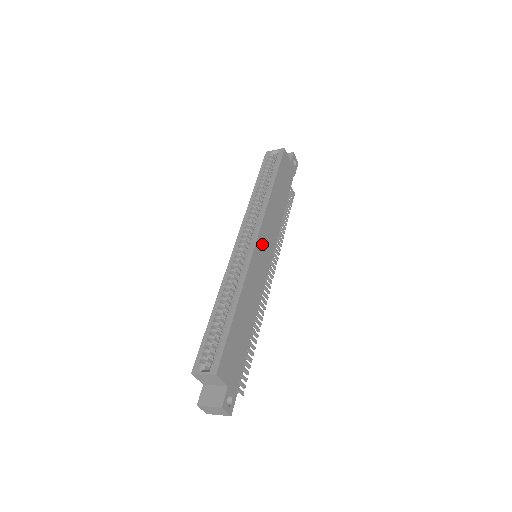
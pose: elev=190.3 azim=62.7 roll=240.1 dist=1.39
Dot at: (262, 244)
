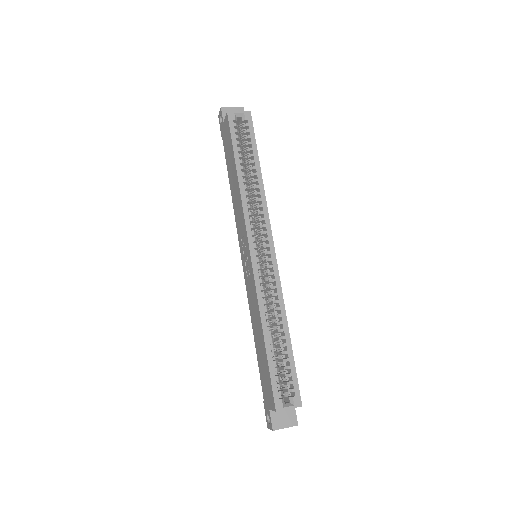
Dot at: occluded
